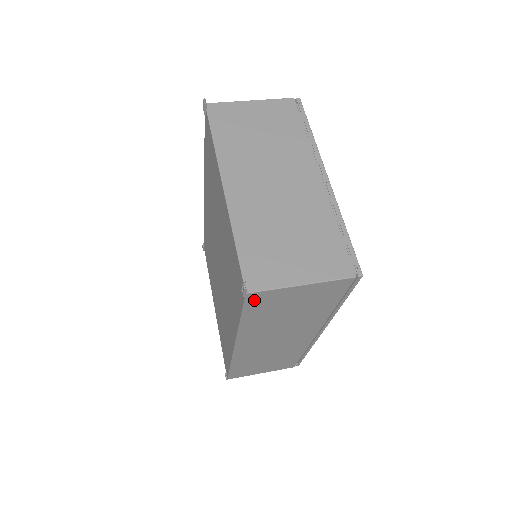
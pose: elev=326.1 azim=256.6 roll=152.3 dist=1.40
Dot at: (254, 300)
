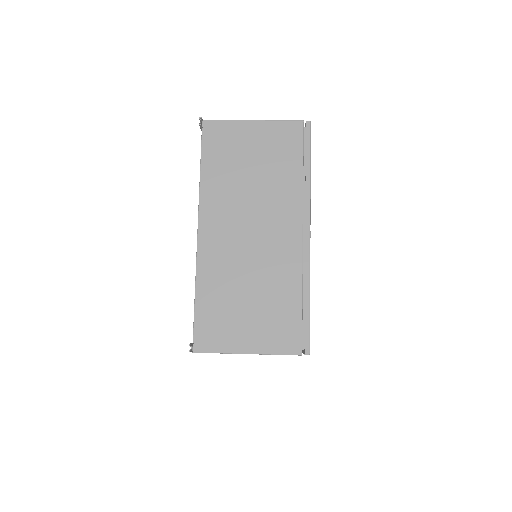
Dot at: occluded
